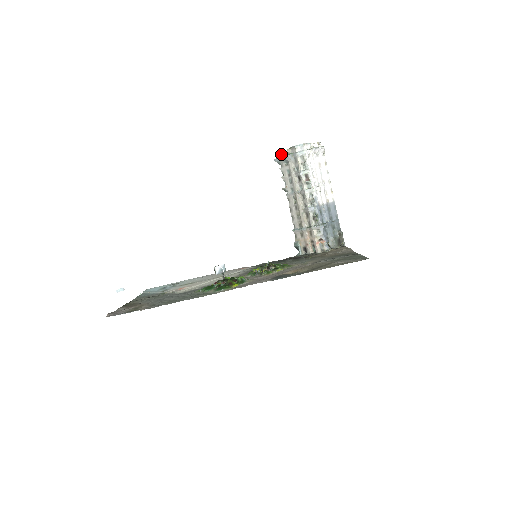
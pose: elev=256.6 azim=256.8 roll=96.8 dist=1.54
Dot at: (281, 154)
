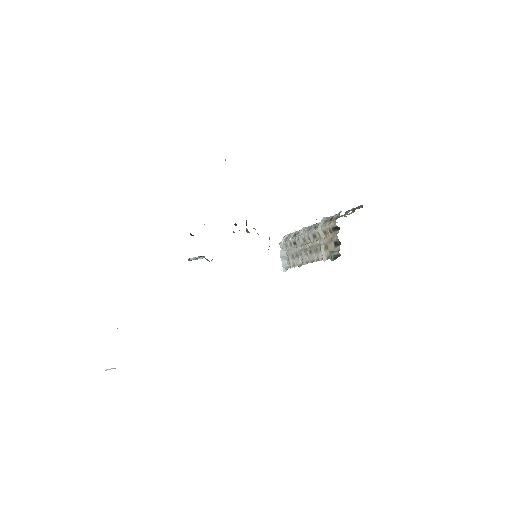
Dot at: occluded
